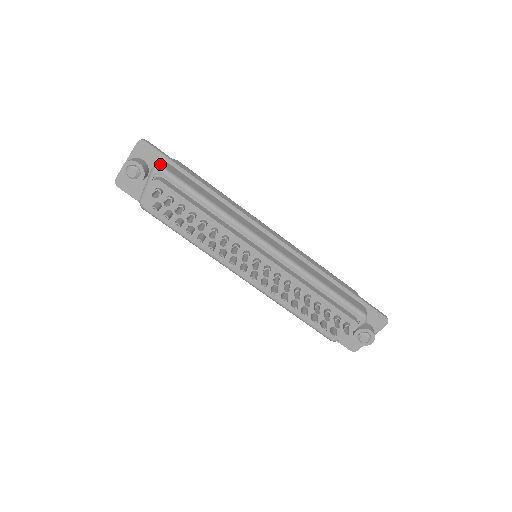
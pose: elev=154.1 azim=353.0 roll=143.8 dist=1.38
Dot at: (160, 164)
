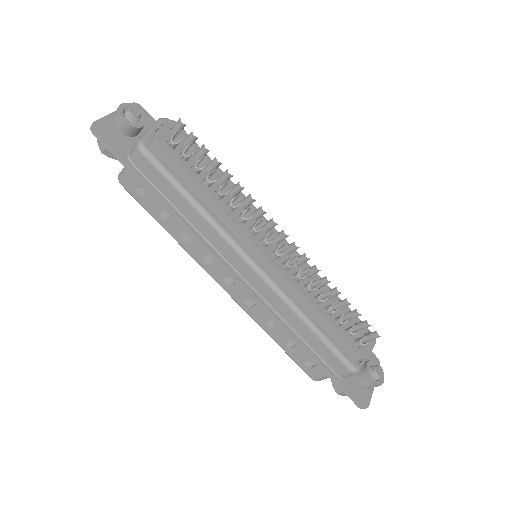
Dot at: occluded
